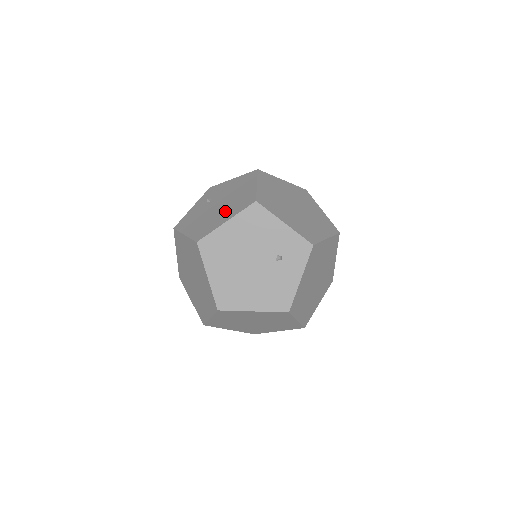
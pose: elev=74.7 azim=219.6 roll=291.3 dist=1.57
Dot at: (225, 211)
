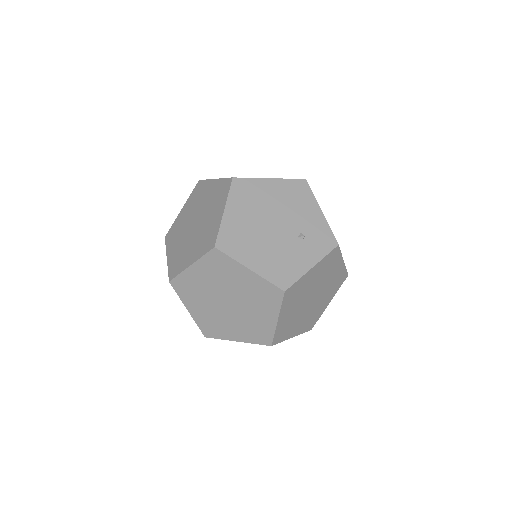
Dot at: occluded
